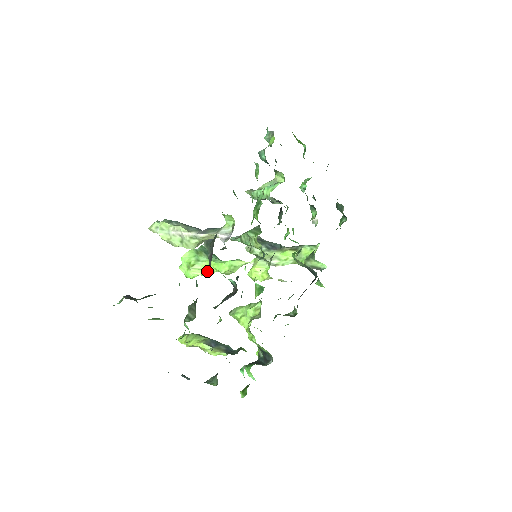
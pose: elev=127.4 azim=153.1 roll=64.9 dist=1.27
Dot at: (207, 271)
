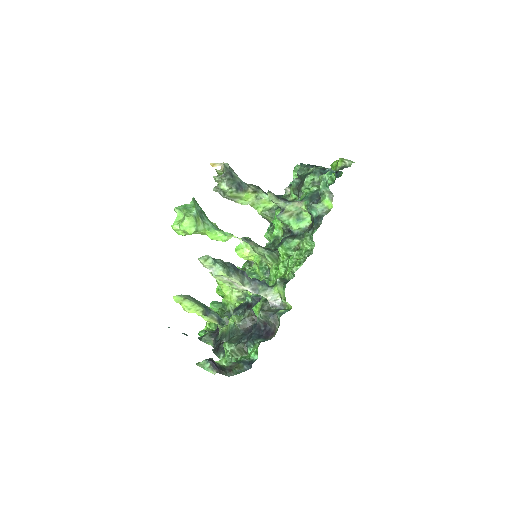
Dot at: occluded
